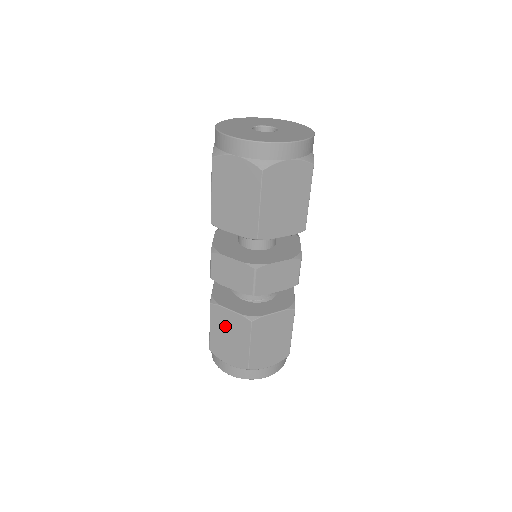
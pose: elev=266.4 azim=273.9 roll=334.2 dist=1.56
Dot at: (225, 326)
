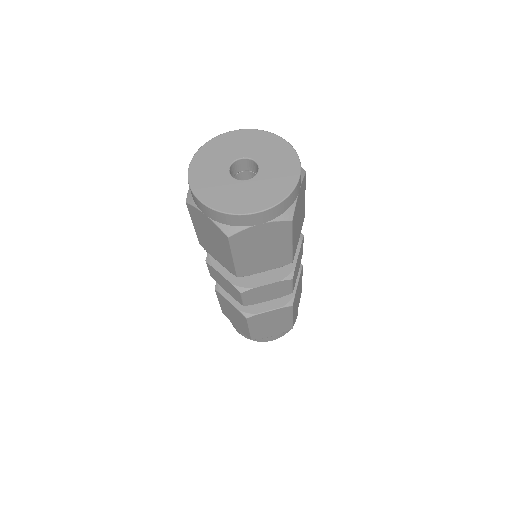
Dot at: (266, 321)
